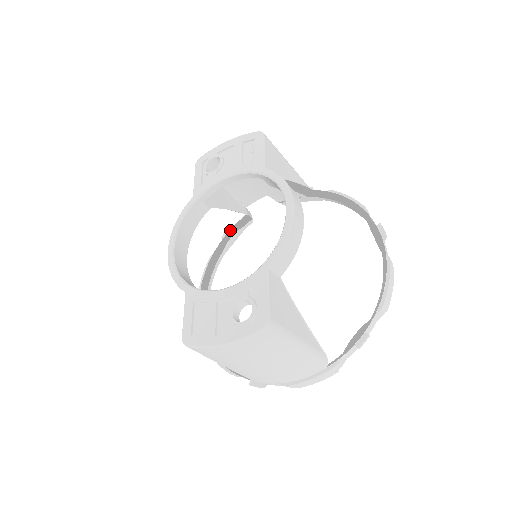
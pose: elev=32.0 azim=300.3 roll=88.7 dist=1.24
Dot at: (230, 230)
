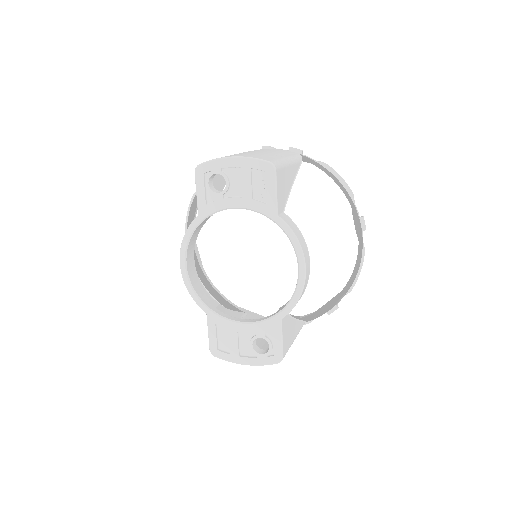
Dot at: occluded
